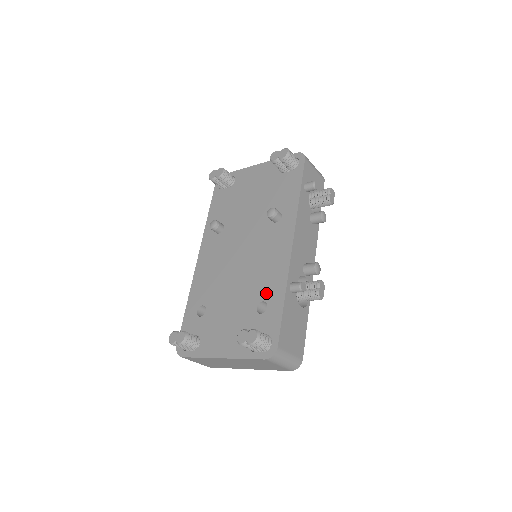
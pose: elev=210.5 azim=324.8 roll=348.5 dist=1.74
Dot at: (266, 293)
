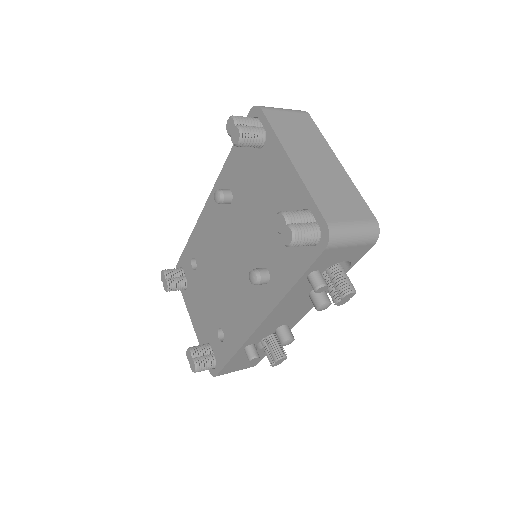
Dot at: (227, 330)
